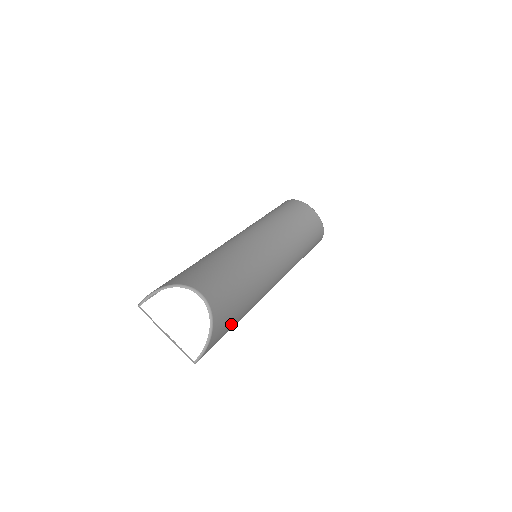
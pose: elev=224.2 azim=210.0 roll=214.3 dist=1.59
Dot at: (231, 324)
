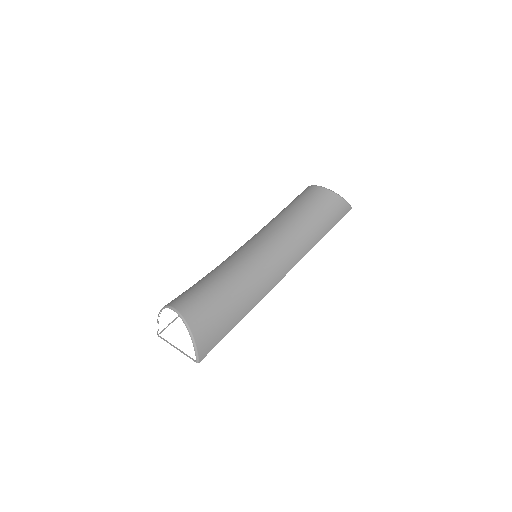
Dot at: (226, 321)
